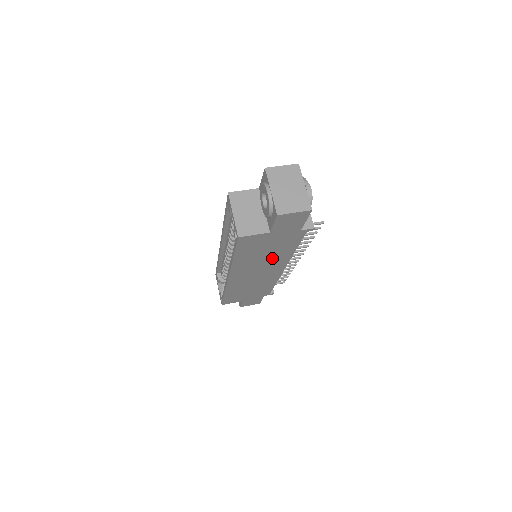
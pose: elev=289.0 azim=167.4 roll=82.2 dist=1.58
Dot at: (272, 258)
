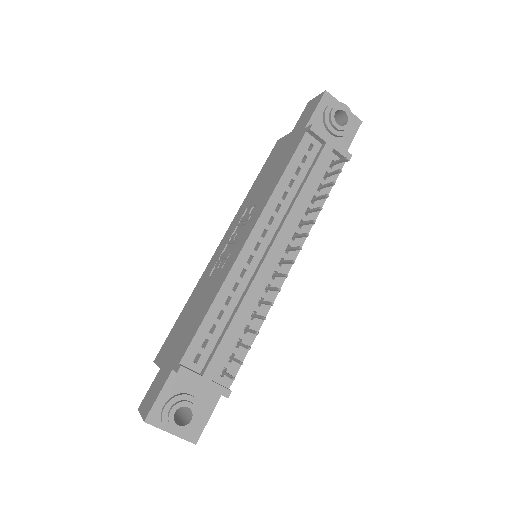
Dot at: occluded
